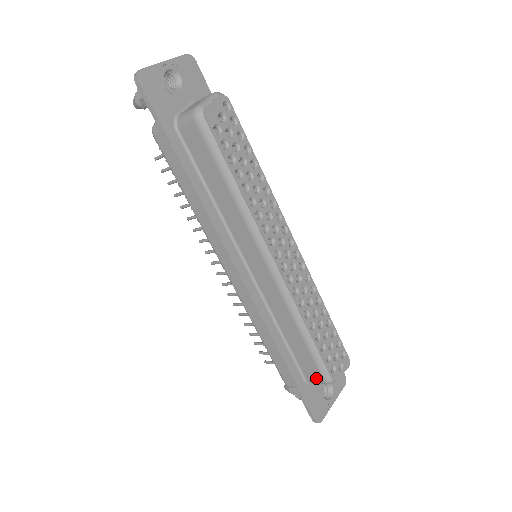
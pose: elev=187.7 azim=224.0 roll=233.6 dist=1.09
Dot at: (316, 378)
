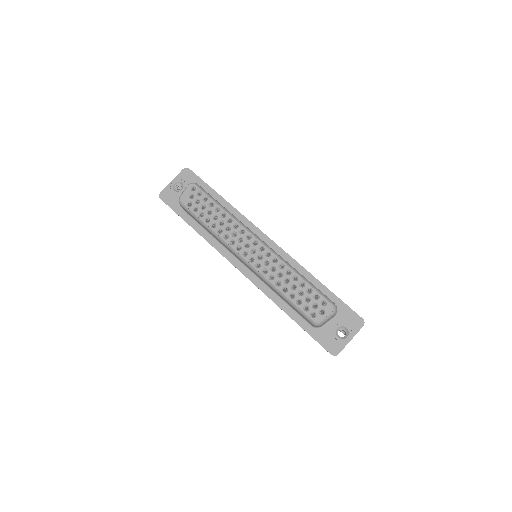
Dot at: occluded
